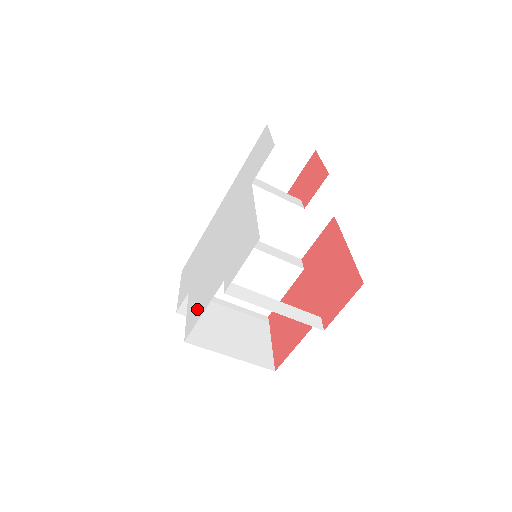
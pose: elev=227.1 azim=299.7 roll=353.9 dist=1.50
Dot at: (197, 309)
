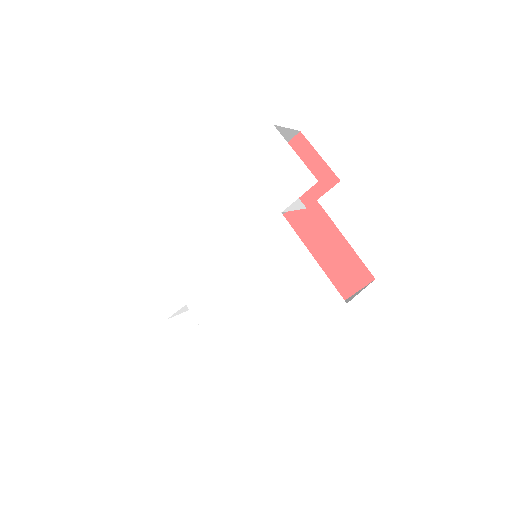
Dot at: (233, 336)
